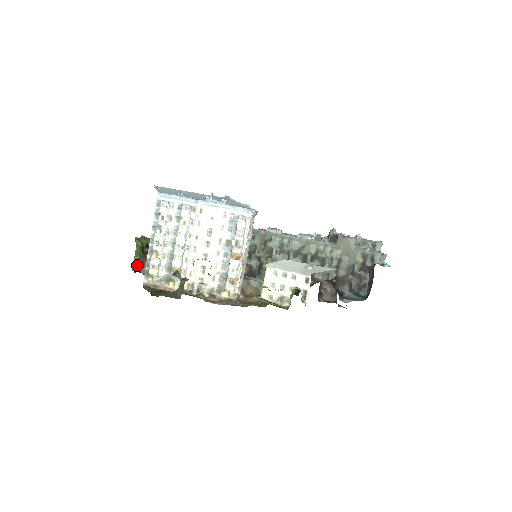
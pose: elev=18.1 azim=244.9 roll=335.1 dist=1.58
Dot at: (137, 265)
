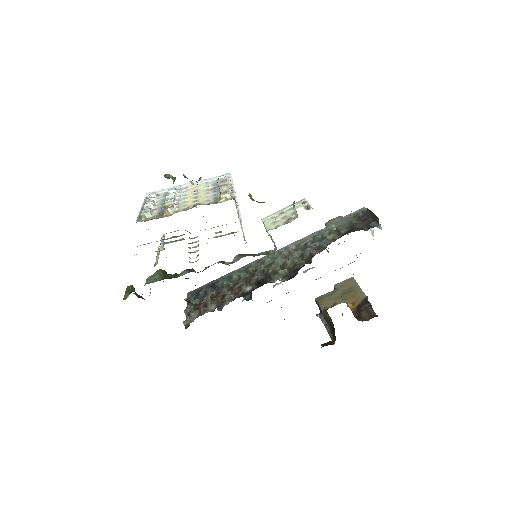
Dot at: (128, 295)
